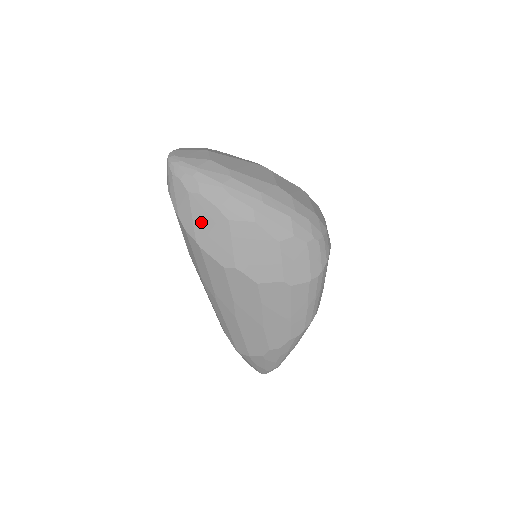
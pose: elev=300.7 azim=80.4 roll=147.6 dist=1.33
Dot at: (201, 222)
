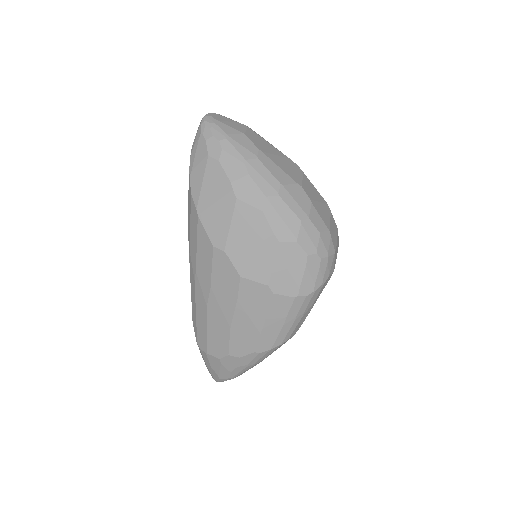
Dot at: (209, 191)
